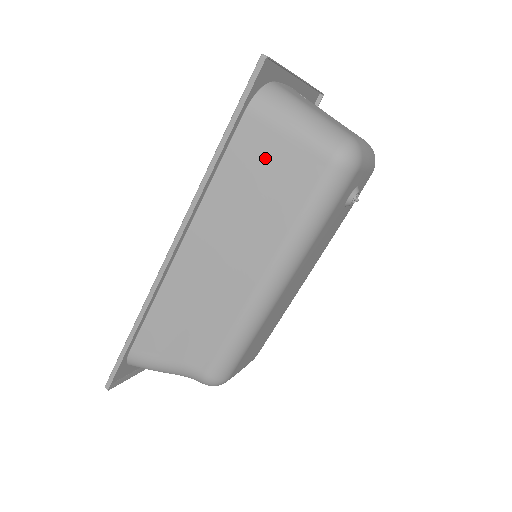
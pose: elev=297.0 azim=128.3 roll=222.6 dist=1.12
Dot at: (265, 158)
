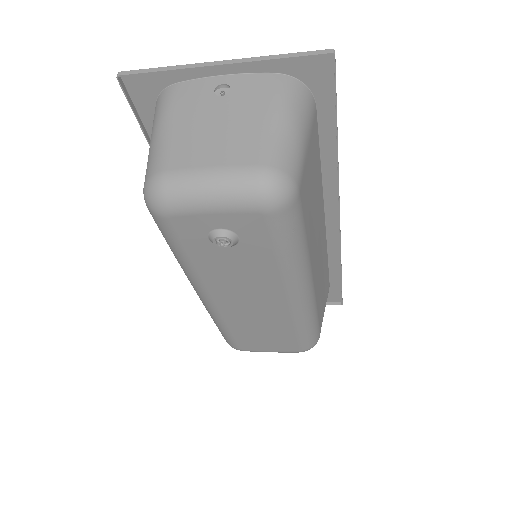
Dot at: occluded
